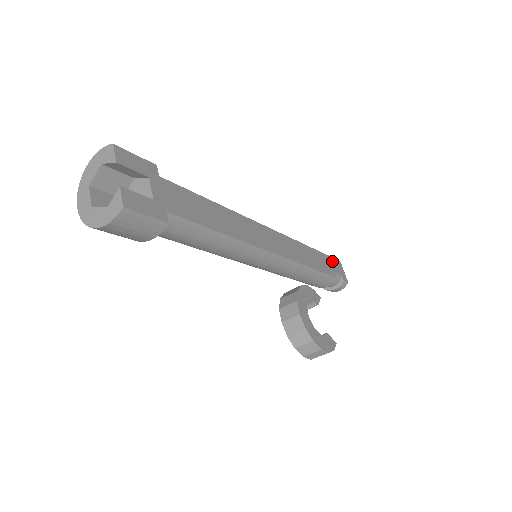
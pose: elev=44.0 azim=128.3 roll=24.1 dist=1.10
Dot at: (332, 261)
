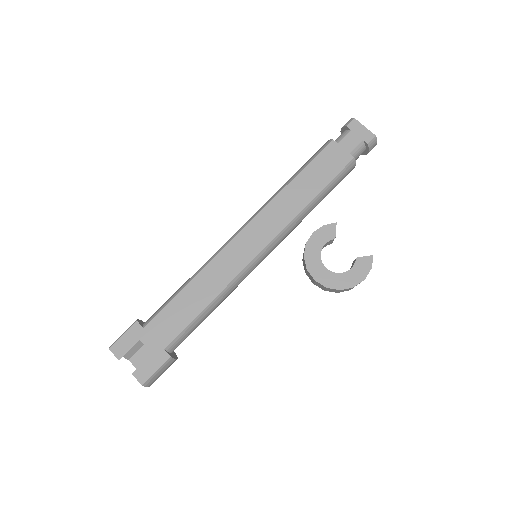
Dot at: (342, 137)
